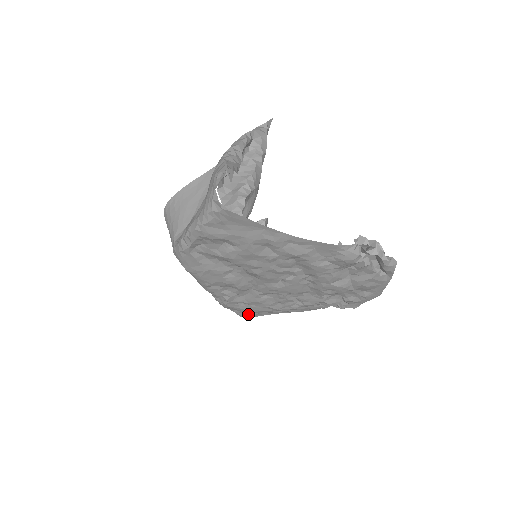
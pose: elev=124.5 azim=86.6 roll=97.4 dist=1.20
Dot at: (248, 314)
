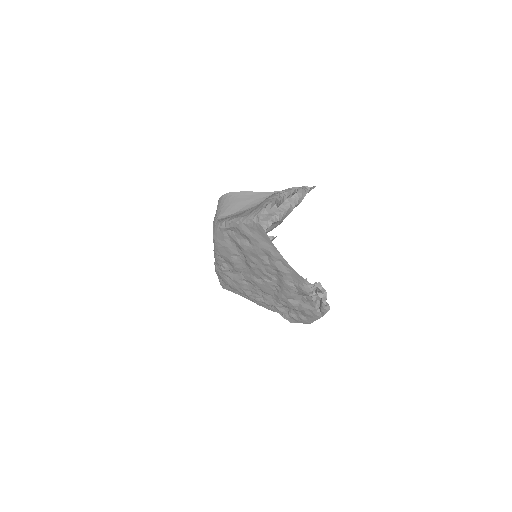
Dot at: (227, 286)
